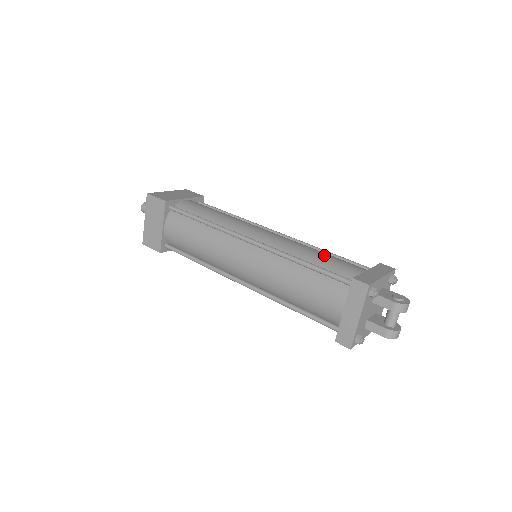
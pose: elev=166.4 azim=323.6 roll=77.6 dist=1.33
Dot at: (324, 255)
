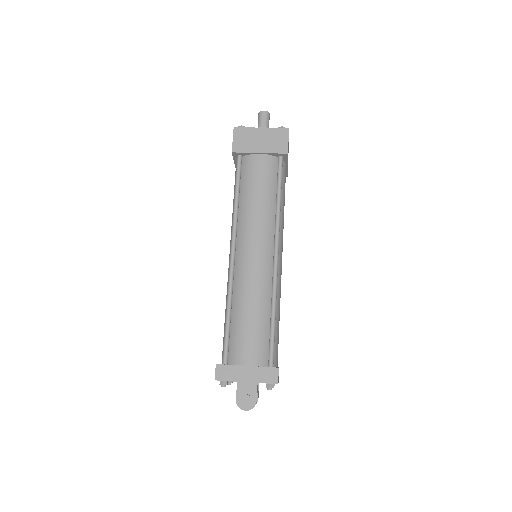
Dot at: (249, 322)
